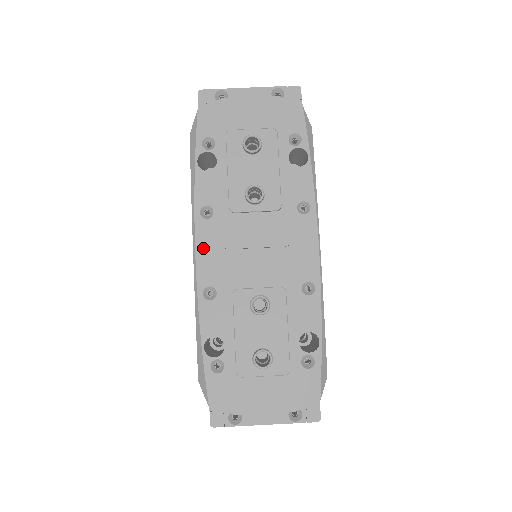
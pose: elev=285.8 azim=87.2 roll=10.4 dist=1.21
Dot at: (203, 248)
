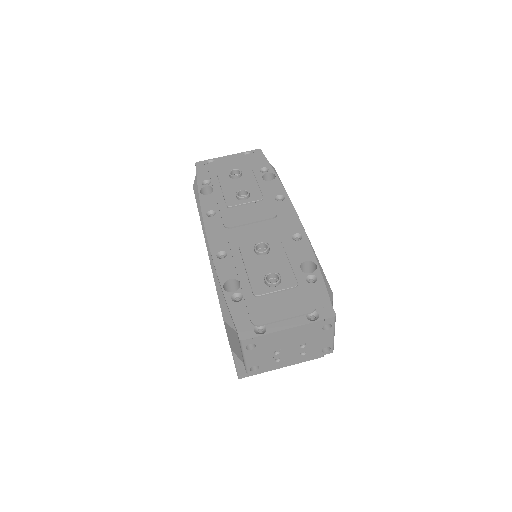
Dot at: (212, 232)
